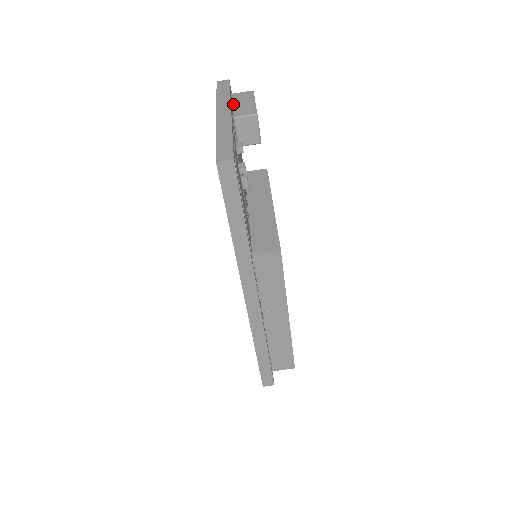
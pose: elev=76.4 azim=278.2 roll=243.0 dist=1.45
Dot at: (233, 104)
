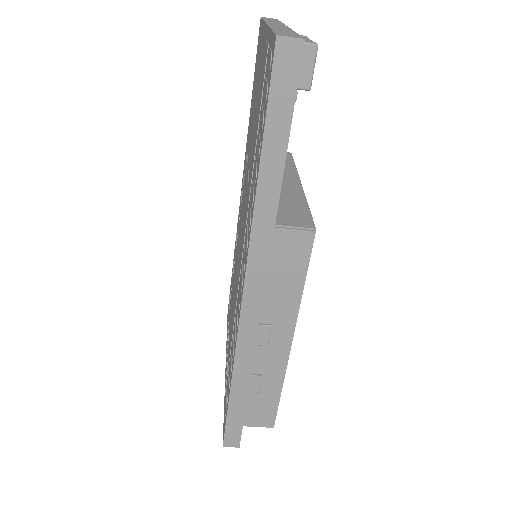
Dot at: occluded
